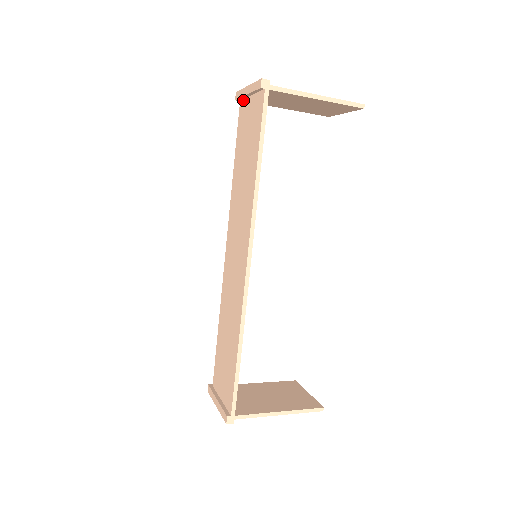
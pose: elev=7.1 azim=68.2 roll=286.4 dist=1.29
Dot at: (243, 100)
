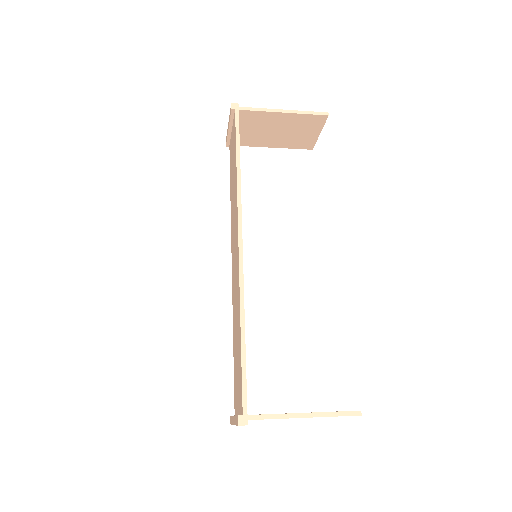
Dot at: (230, 141)
